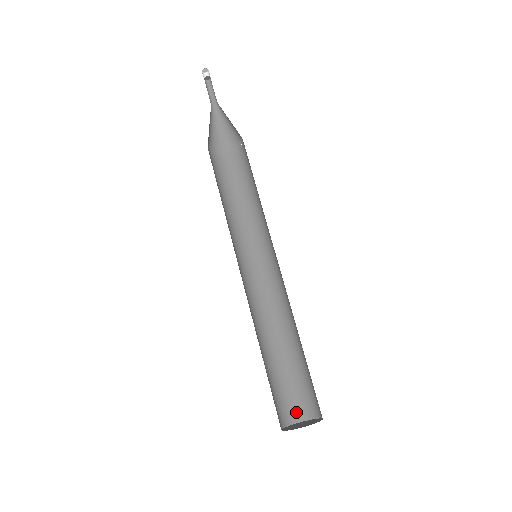
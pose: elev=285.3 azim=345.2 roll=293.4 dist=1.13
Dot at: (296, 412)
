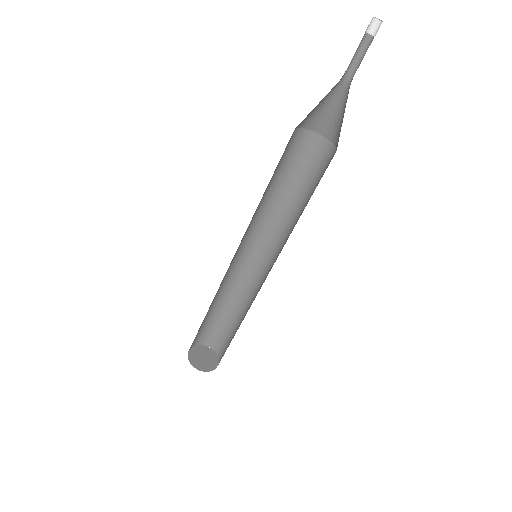
Dot at: (200, 340)
